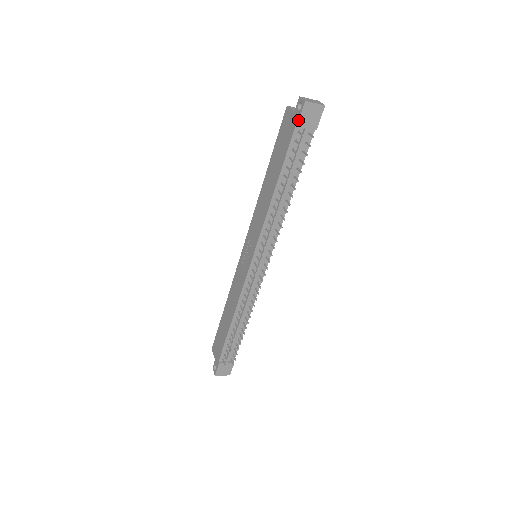
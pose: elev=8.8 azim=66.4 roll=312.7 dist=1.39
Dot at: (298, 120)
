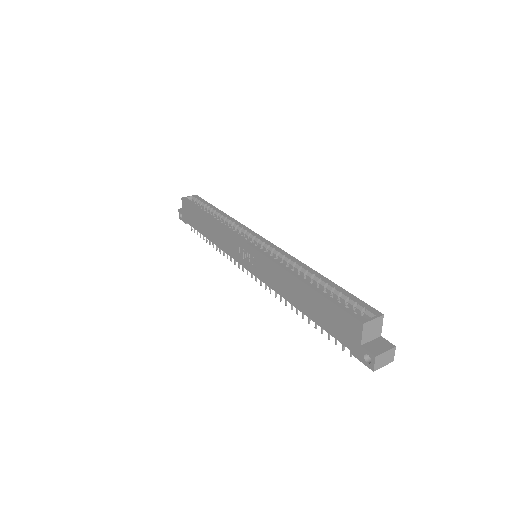
Dot at: occluded
